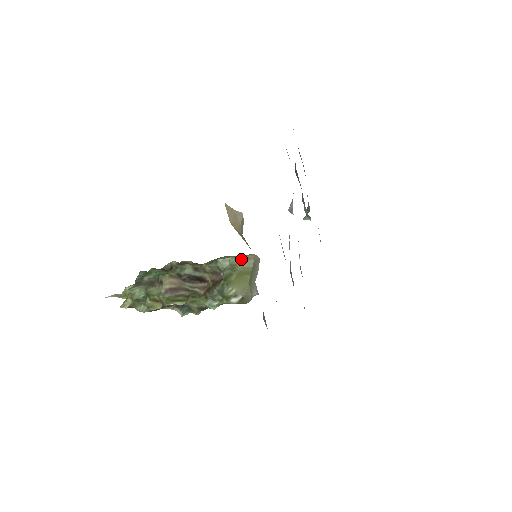
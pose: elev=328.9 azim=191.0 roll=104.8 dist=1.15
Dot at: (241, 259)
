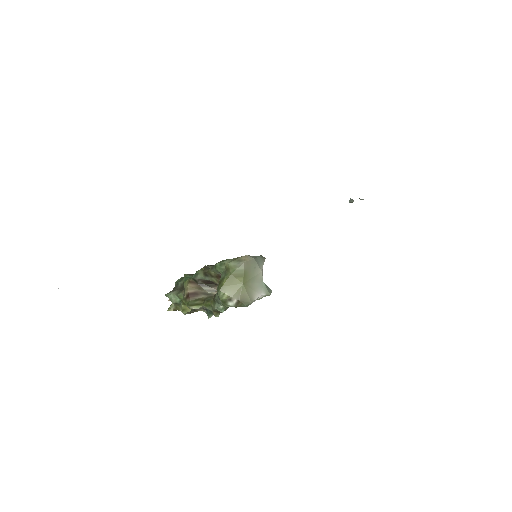
Dot at: (233, 262)
